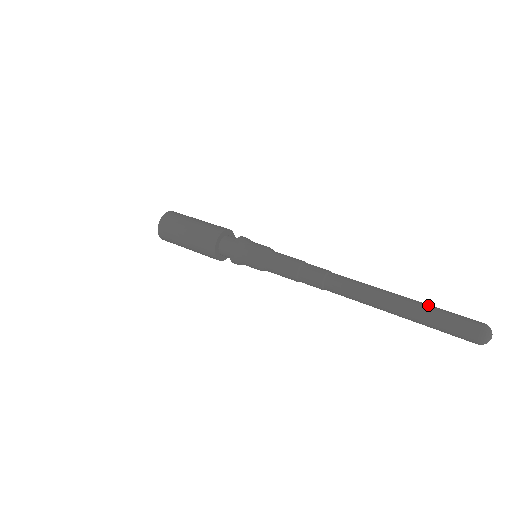
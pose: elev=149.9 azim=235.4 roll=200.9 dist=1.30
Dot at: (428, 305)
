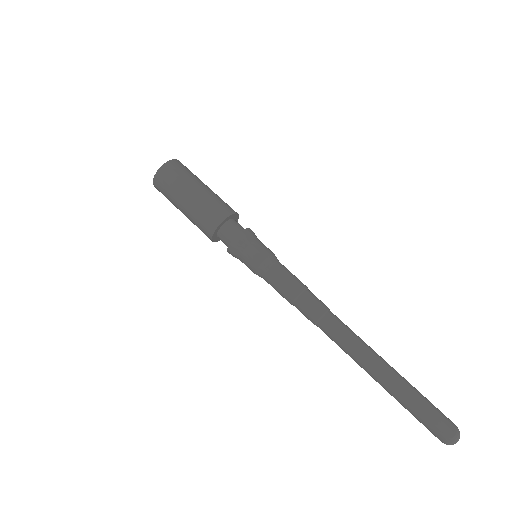
Dot at: (411, 390)
